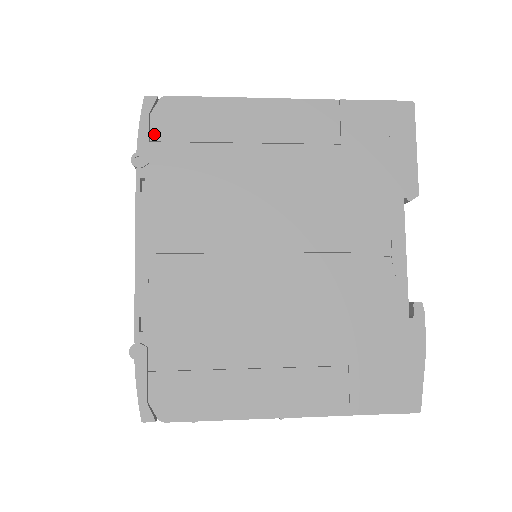
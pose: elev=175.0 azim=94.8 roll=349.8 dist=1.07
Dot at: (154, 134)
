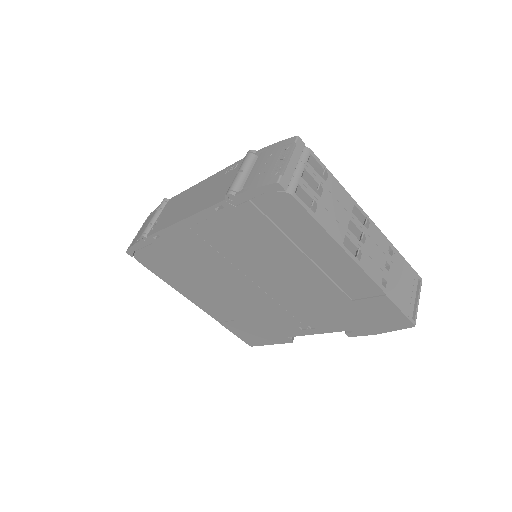
Dot at: occluded
